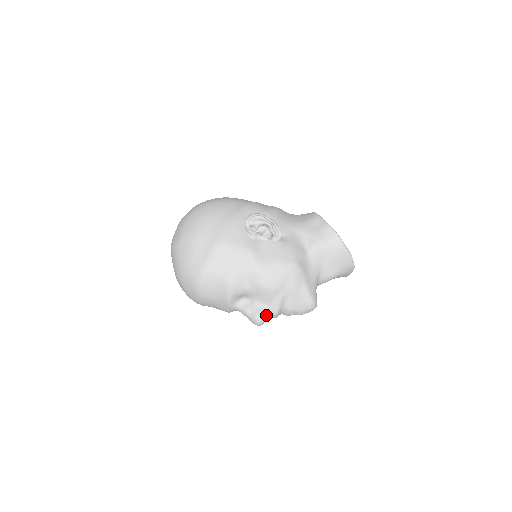
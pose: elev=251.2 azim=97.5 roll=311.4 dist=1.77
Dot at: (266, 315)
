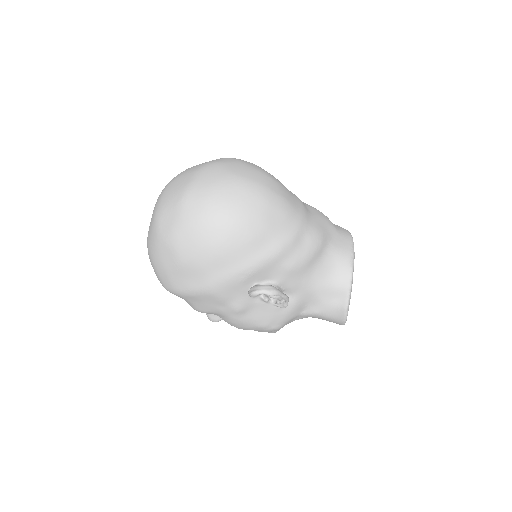
Dot at: occluded
